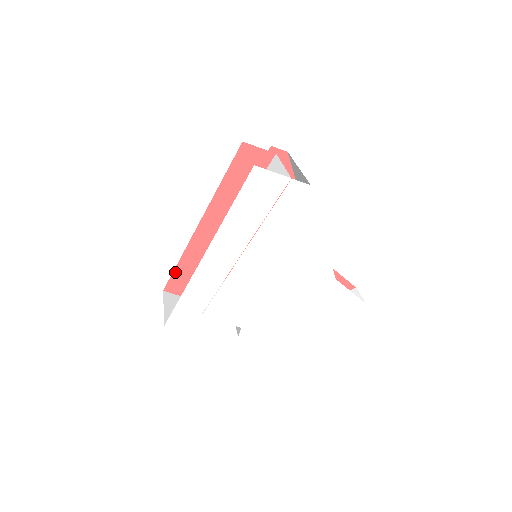
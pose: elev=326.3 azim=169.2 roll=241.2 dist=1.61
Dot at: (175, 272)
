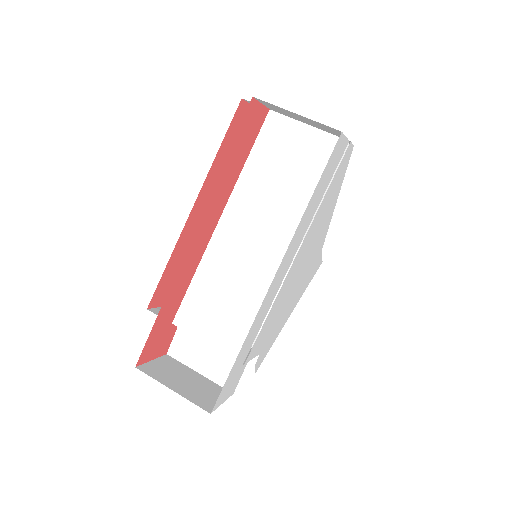
Dot at: (152, 330)
